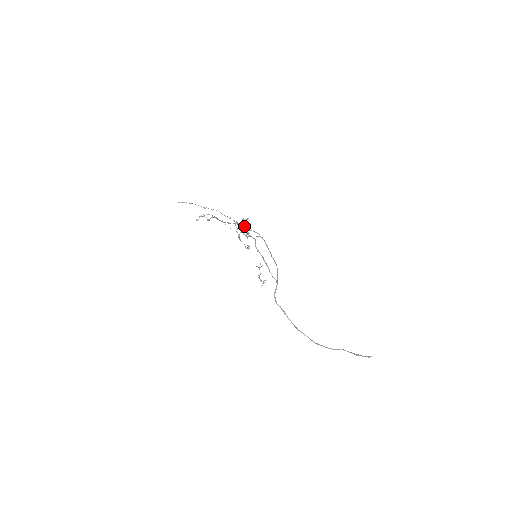
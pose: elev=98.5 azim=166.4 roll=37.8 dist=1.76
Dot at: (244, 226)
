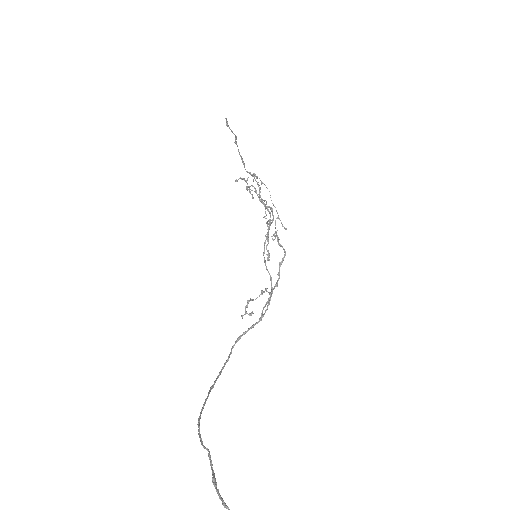
Dot at: (260, 192)
